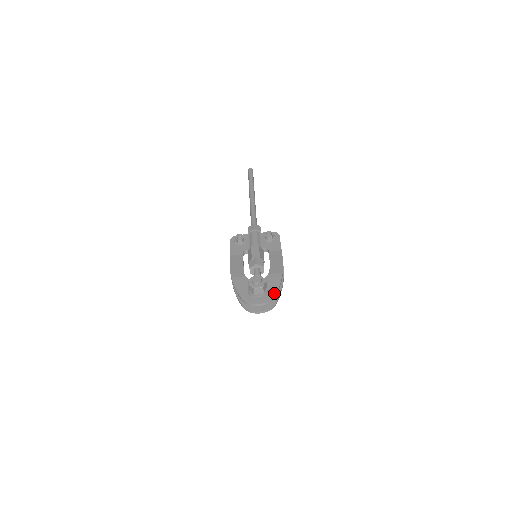
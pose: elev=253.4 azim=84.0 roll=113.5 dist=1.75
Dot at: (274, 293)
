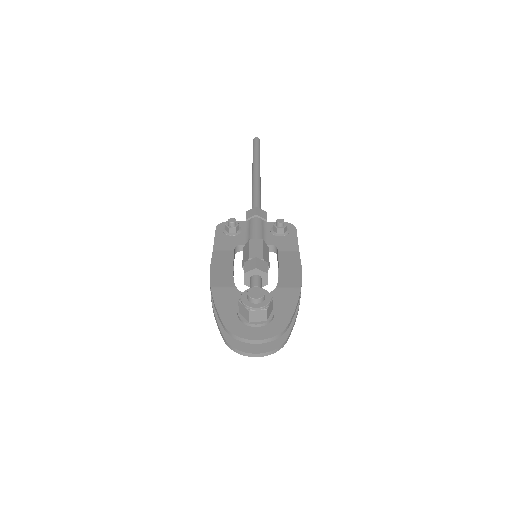
Dot at: (285, 322)
